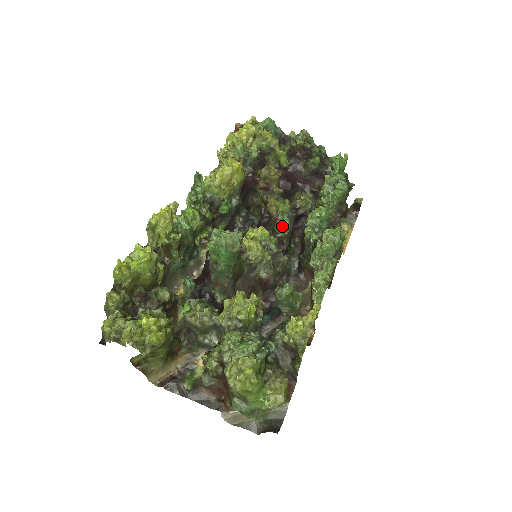
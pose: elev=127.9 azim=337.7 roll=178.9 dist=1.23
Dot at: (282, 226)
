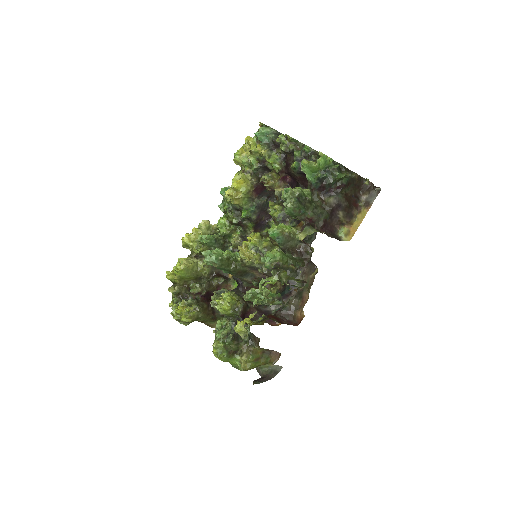
Dot at: occluded
